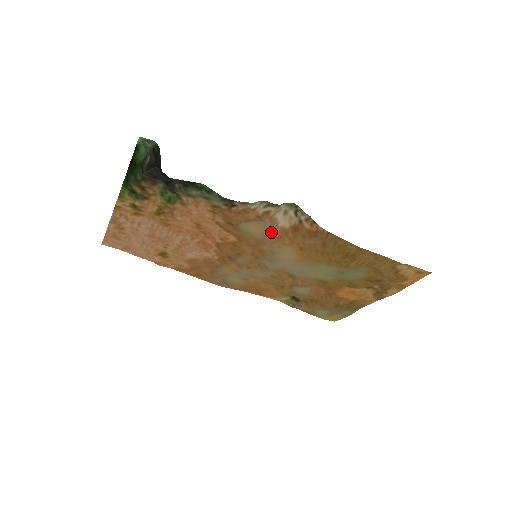
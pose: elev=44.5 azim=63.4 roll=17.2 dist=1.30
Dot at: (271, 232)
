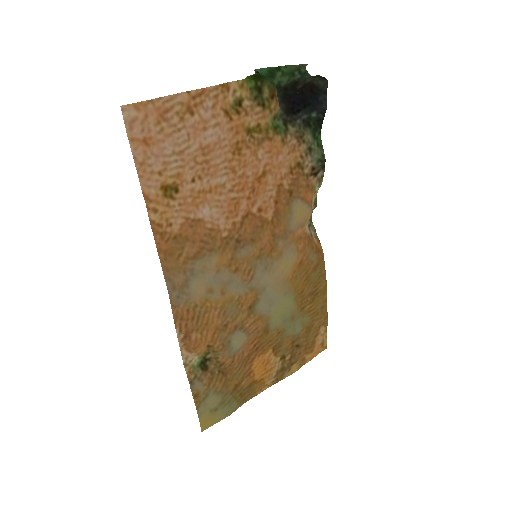
Dot at: (304, 226)
